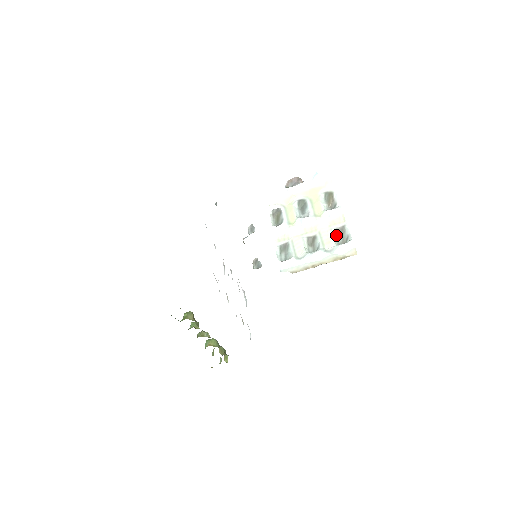
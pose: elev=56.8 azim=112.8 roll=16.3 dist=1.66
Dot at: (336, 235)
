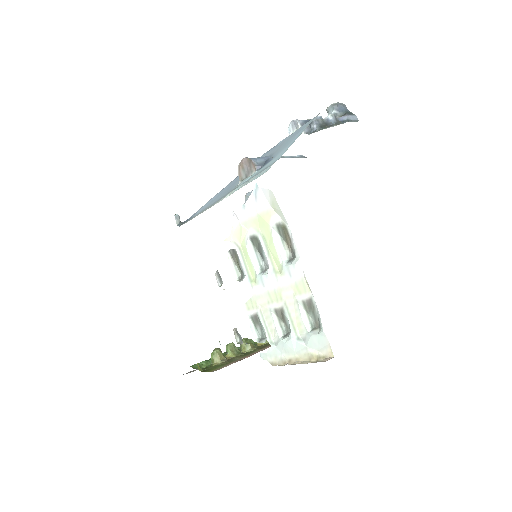
Dot at: (306, 311)
